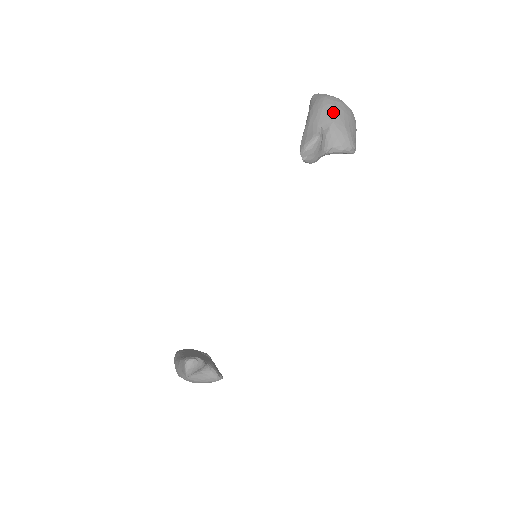
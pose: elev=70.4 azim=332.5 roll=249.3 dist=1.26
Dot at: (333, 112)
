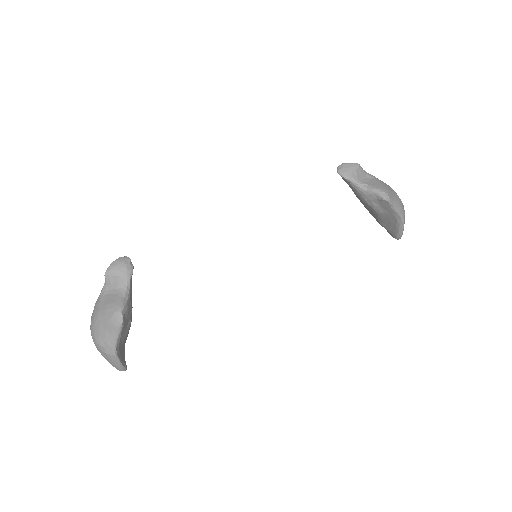
Dot at: occluded
